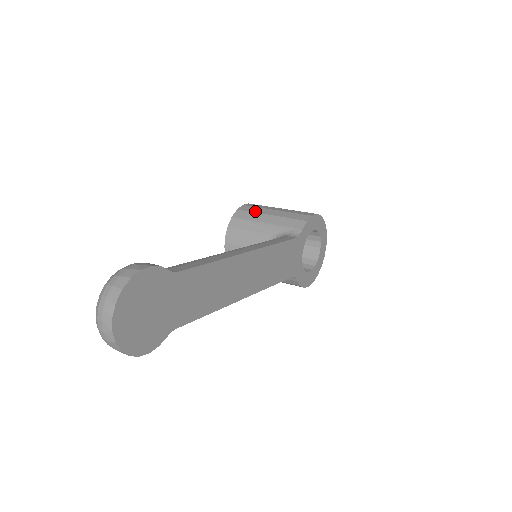
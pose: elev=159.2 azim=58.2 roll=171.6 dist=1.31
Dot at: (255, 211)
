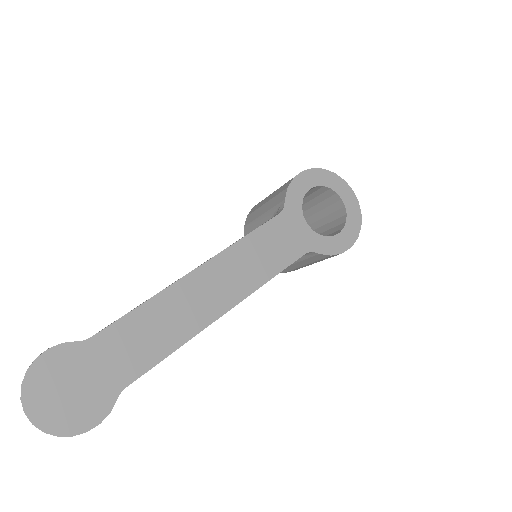
Dot at: (257, 208)
